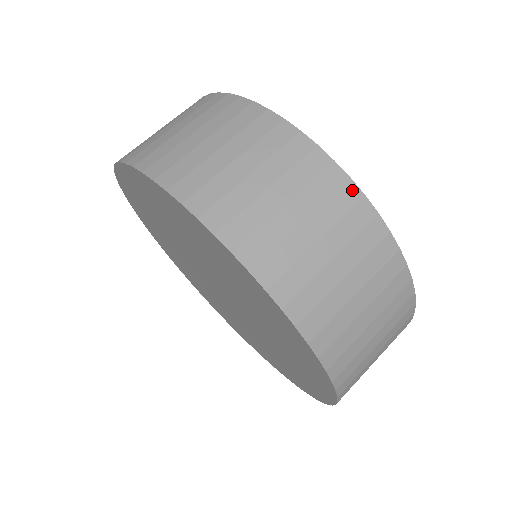
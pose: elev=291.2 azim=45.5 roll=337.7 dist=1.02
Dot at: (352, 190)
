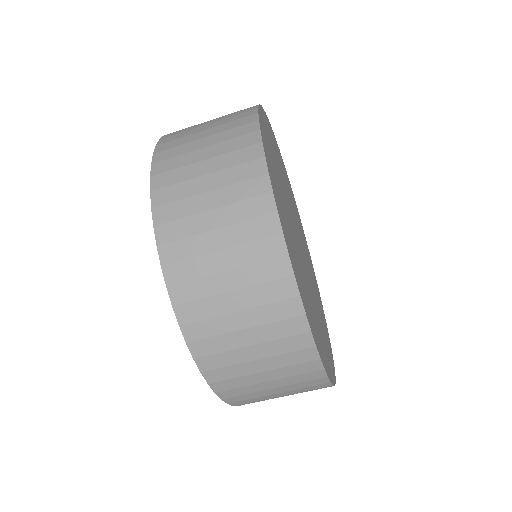
Dot at: (320, 374)
